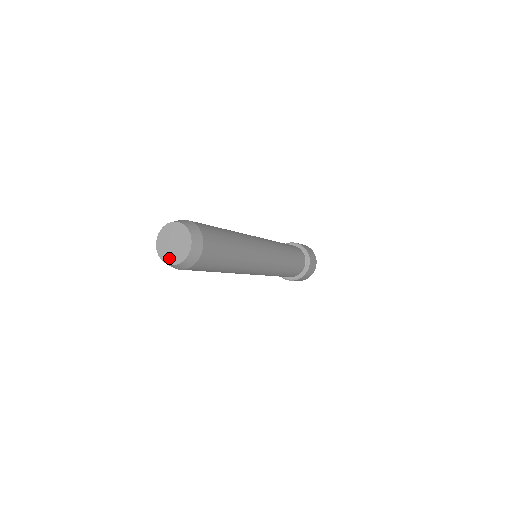
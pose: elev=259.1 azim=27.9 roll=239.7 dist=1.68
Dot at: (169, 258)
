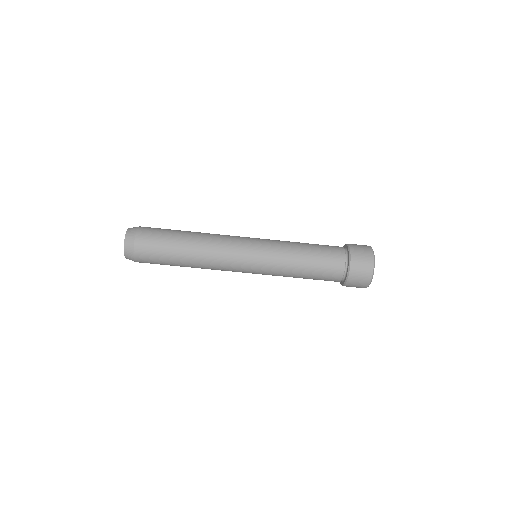
Dot at: occluded
